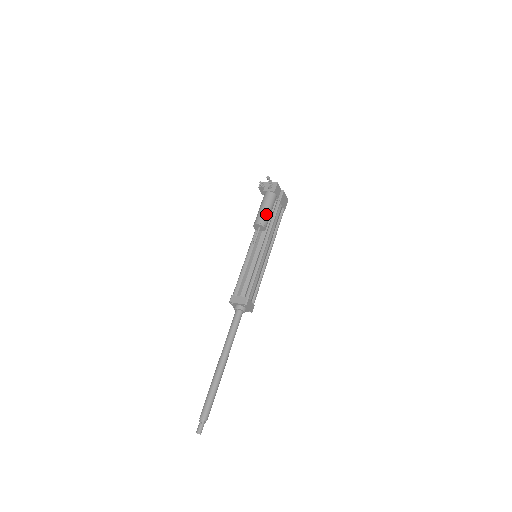
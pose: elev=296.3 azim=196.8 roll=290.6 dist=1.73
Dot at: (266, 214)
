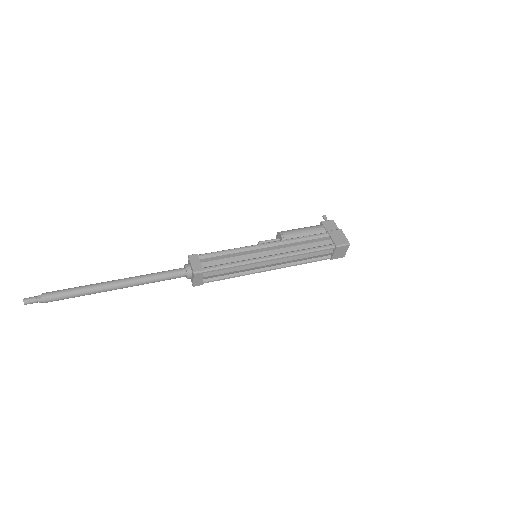
Dot at: (294, 229)
